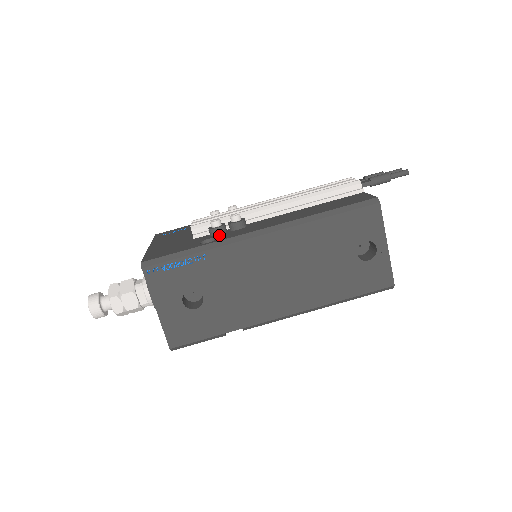
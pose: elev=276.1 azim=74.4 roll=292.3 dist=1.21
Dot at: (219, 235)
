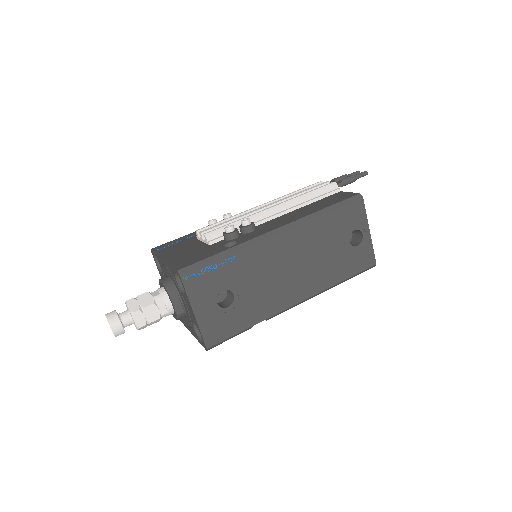
Dot at: (236, 238)
